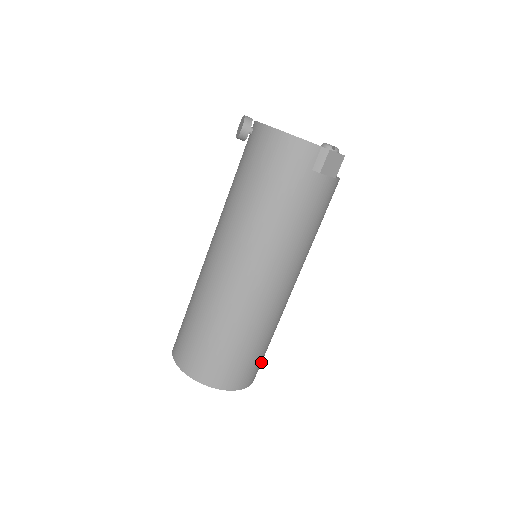
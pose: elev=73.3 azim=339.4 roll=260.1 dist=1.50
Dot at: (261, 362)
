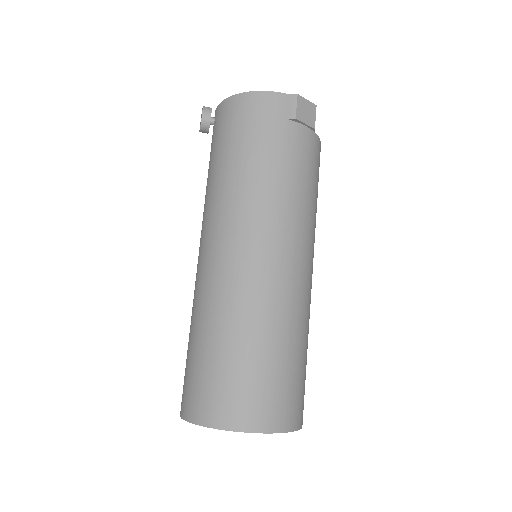
Dot at: (303, 393)
